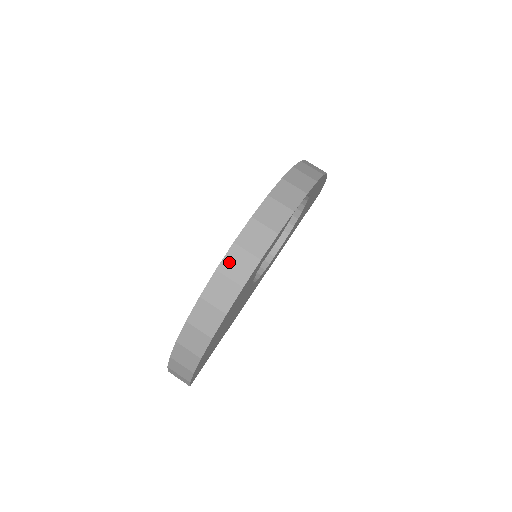
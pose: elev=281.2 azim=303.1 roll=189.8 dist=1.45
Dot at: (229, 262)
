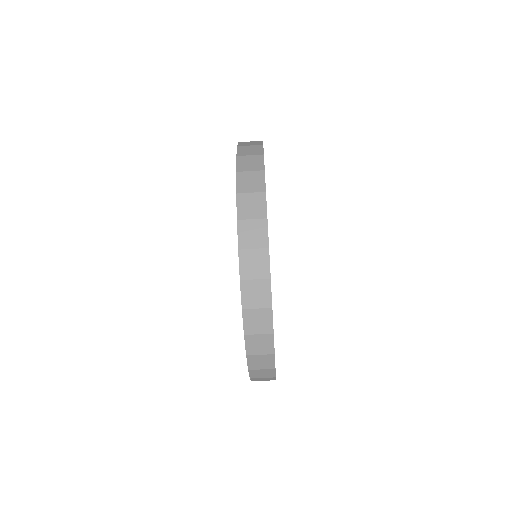
Dot at: (248, 297)
